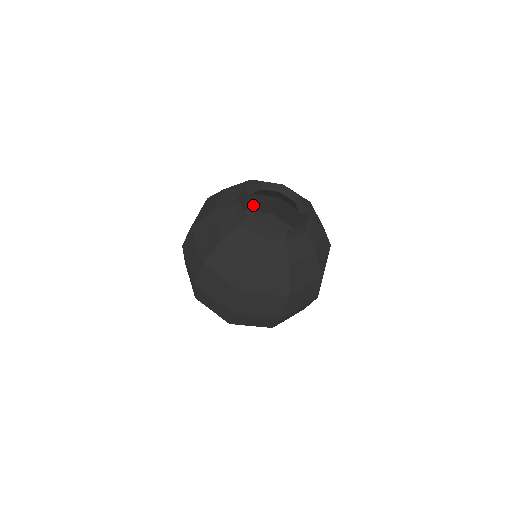
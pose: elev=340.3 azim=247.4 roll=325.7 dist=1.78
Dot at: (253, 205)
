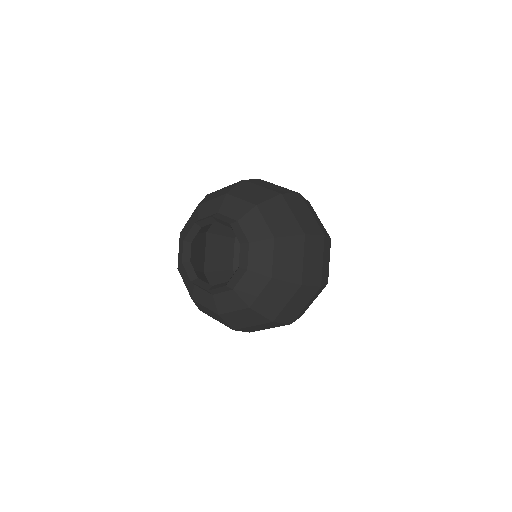
Dot at: occluded
